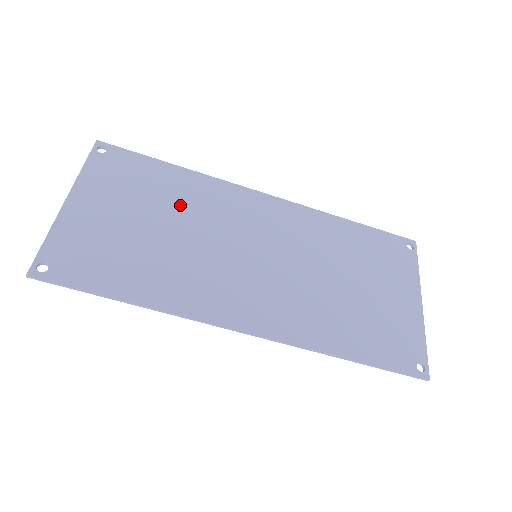
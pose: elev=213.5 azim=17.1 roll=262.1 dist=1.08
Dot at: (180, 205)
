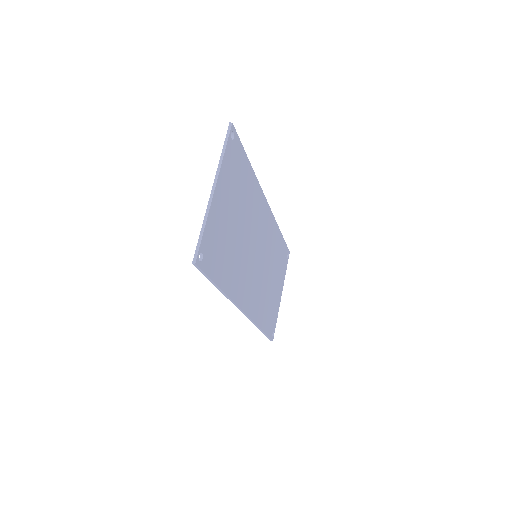
Dot at: (246, 207)
